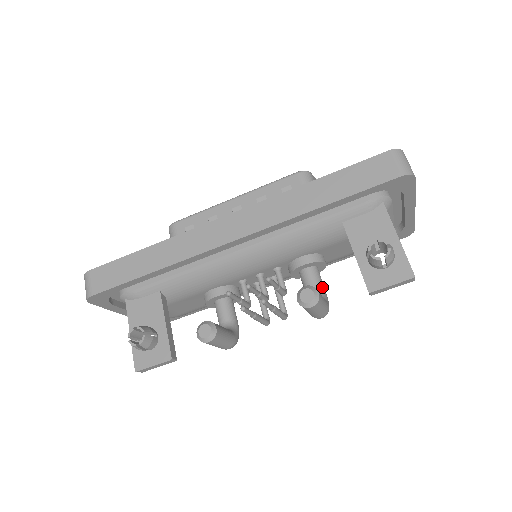
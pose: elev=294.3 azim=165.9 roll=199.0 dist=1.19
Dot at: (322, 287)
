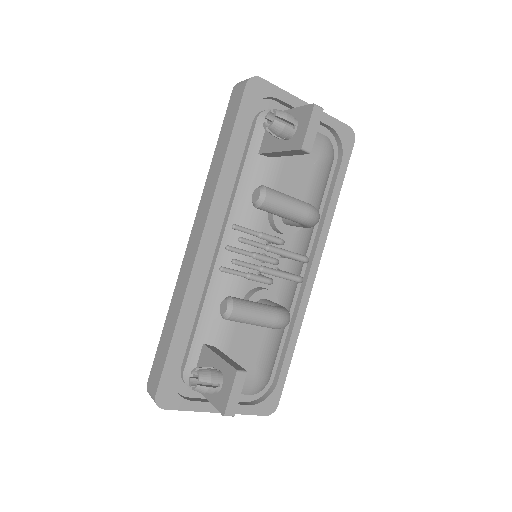
Dot at: occluded
